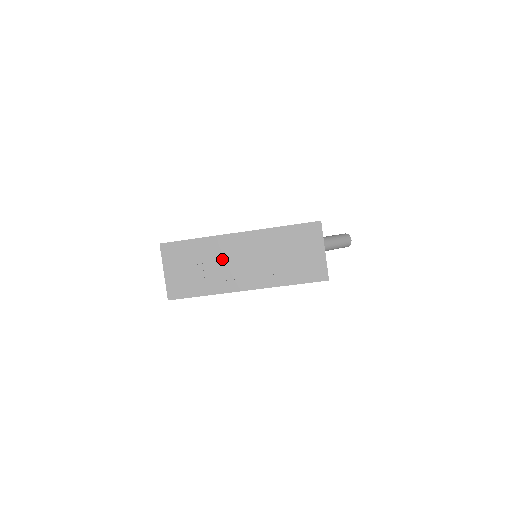
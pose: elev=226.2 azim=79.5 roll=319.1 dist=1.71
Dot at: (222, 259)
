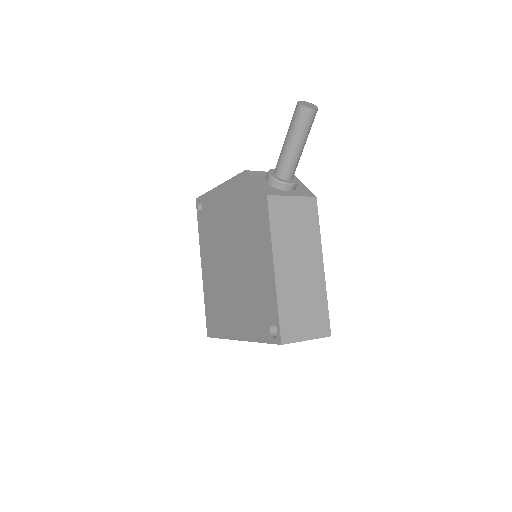
Dot at: occluded
